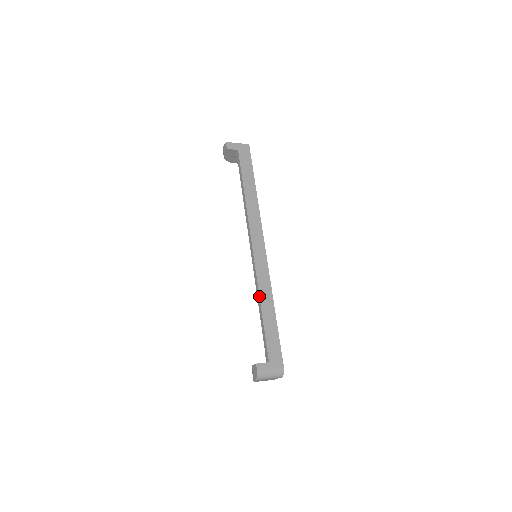
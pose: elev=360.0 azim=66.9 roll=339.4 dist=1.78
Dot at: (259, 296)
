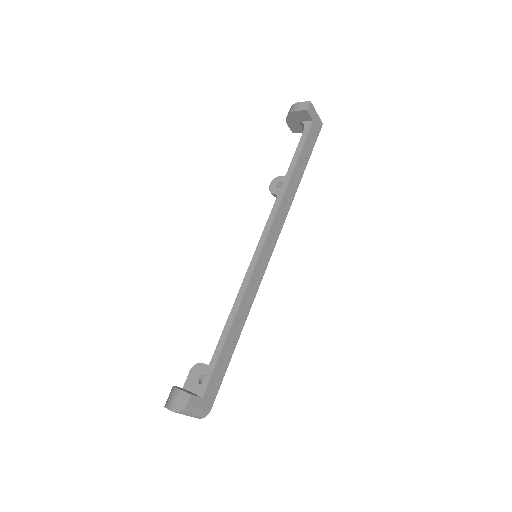
Dot at: (238, 309)
